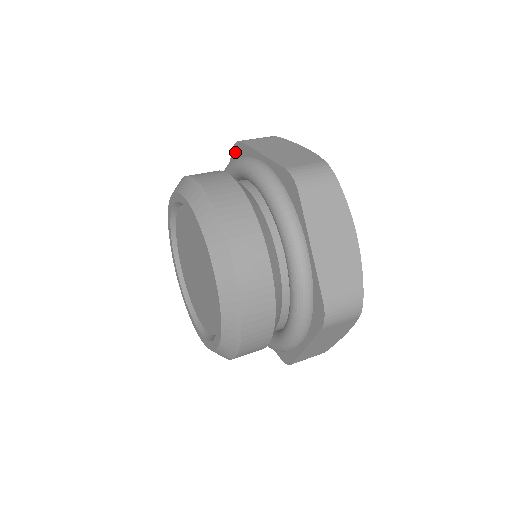
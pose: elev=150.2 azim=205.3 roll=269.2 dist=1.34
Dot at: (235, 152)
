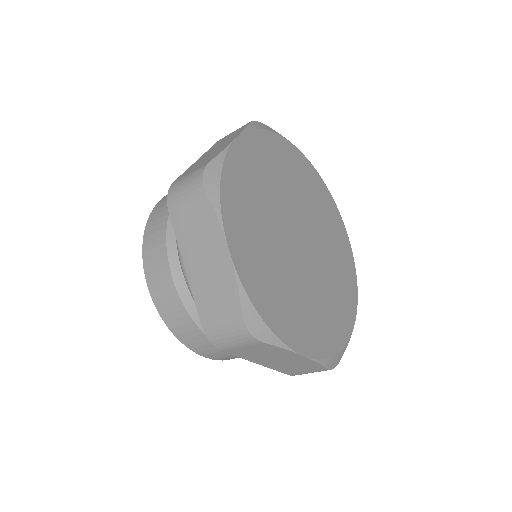
Dot at: occluded
